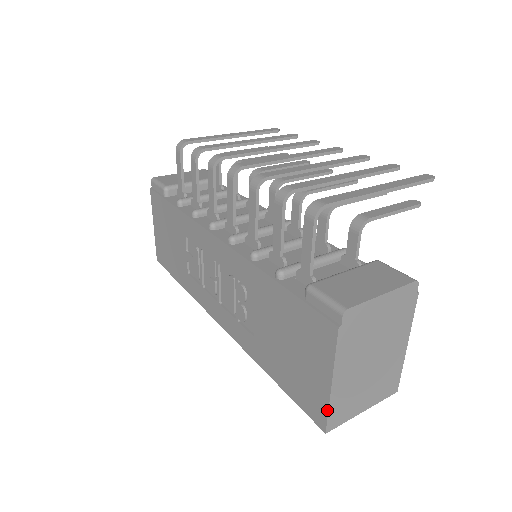
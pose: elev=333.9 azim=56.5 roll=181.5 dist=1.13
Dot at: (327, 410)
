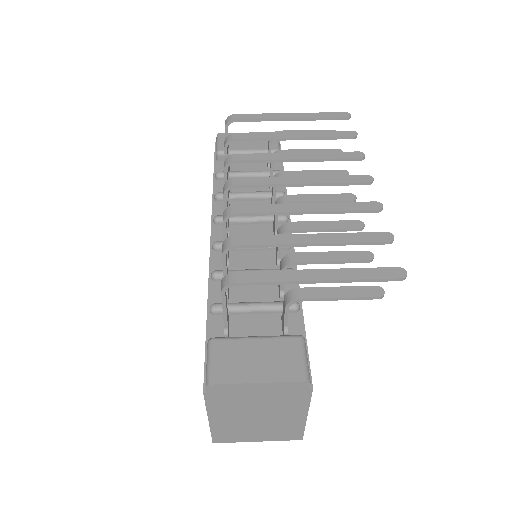
Dot at: (210, 431)
